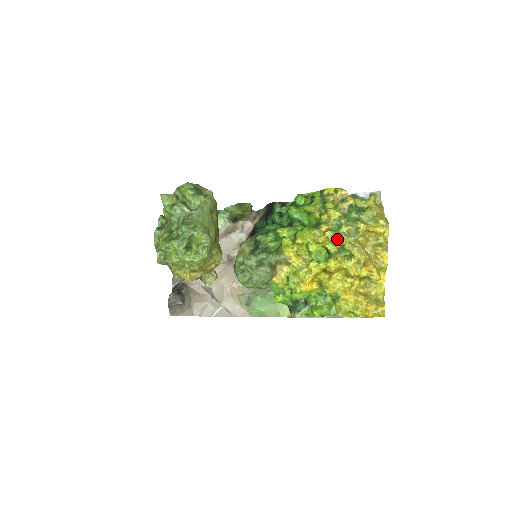
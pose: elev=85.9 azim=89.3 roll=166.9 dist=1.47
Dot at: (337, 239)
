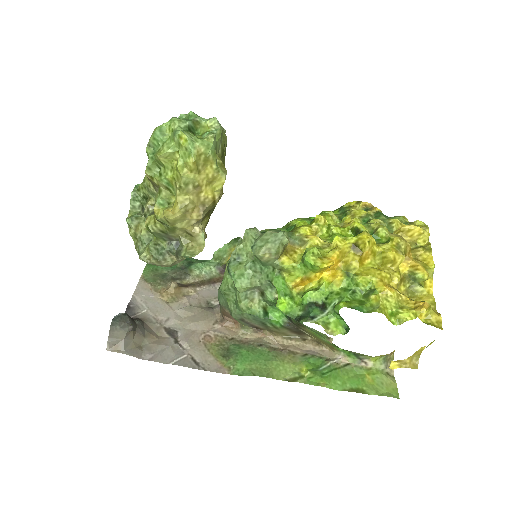
Dot at: (366, 227)
